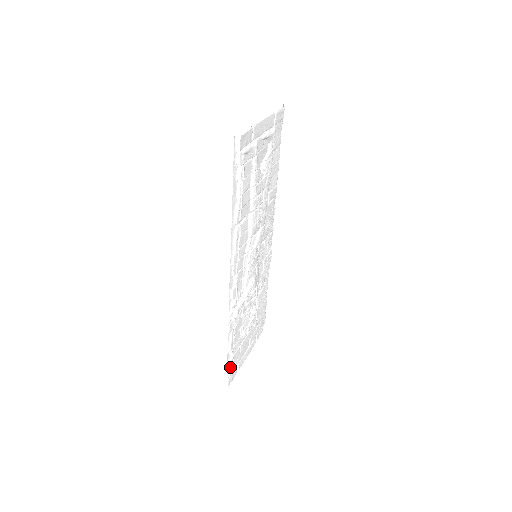
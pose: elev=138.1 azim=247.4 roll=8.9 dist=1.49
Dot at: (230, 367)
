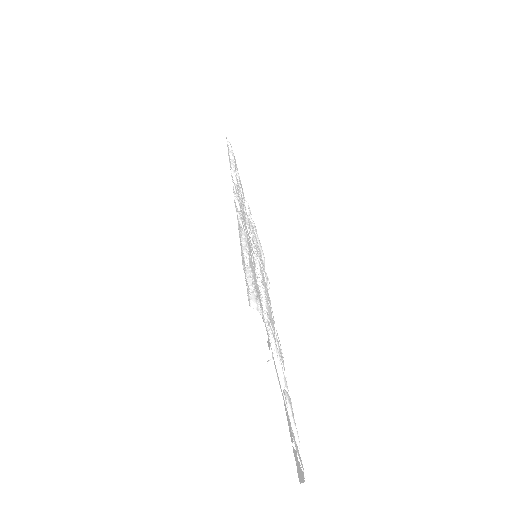
Dot at: occluded
